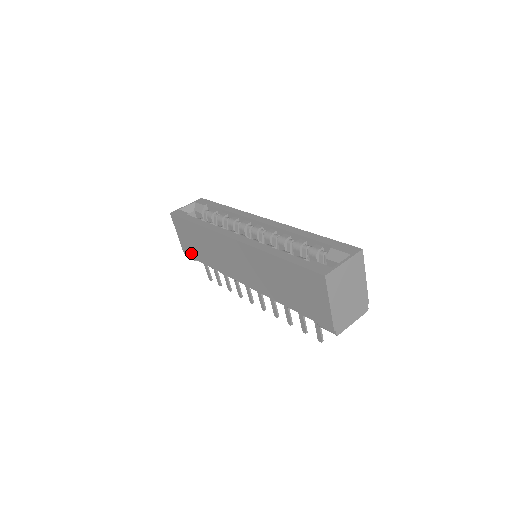
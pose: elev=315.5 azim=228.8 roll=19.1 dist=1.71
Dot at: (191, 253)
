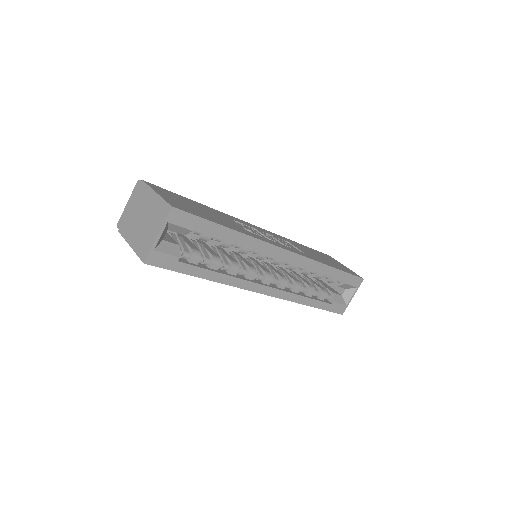
Dot at: occluded
